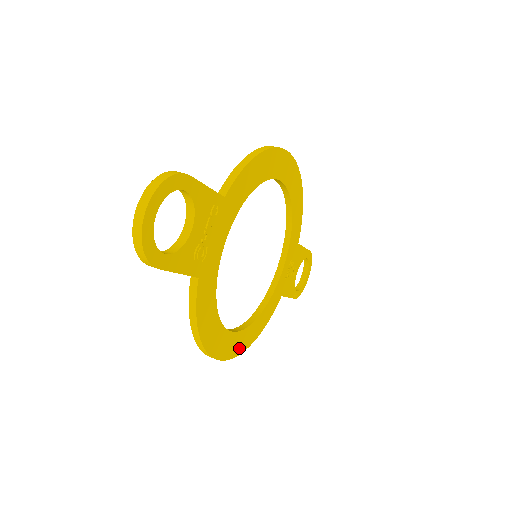
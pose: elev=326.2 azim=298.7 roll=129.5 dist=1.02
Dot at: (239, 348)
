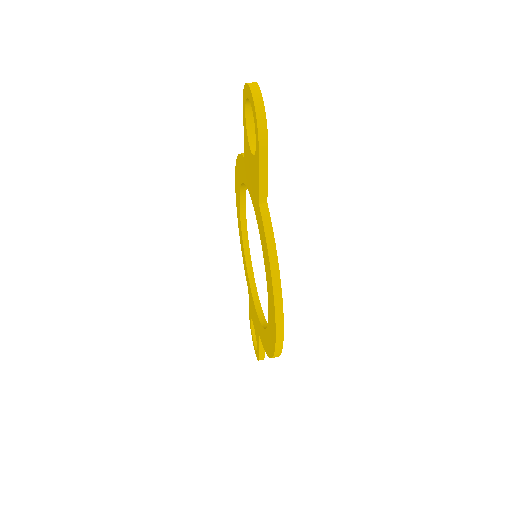
Dot at: occluded
